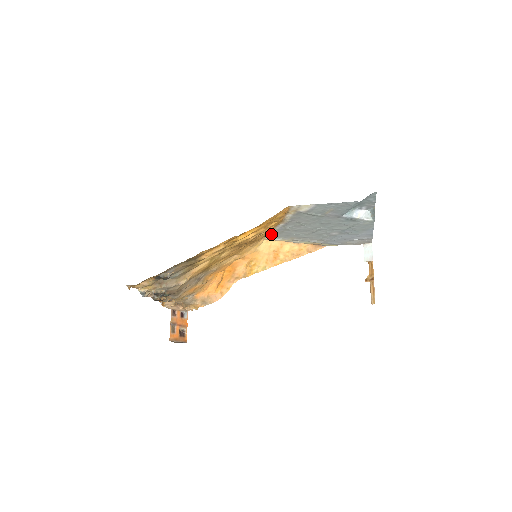
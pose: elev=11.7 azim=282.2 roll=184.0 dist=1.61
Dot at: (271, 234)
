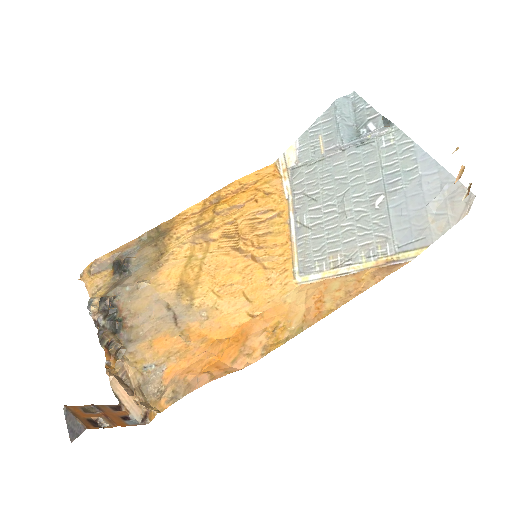
Dot at: (297, 261)
